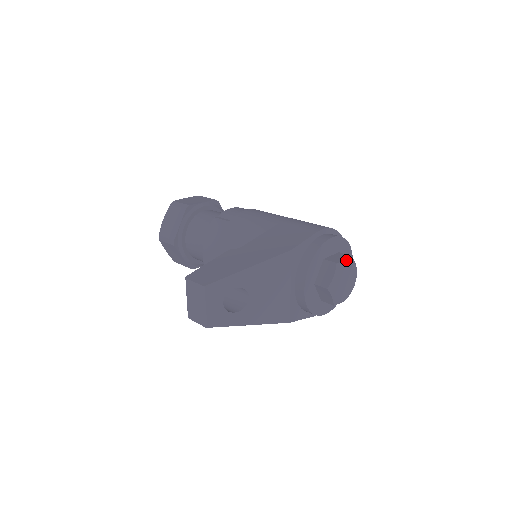
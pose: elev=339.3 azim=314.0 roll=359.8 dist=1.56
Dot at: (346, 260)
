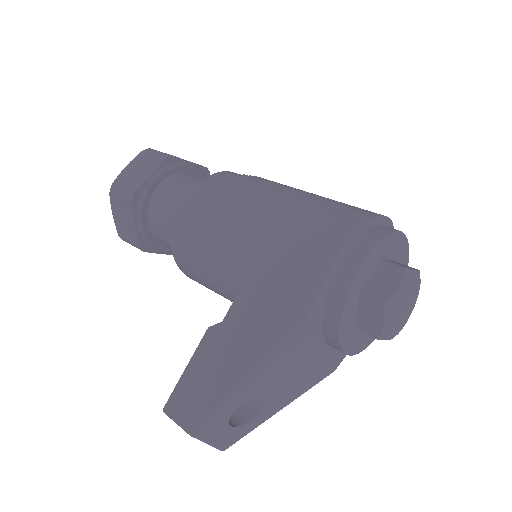
Dot at: (398, 287)
